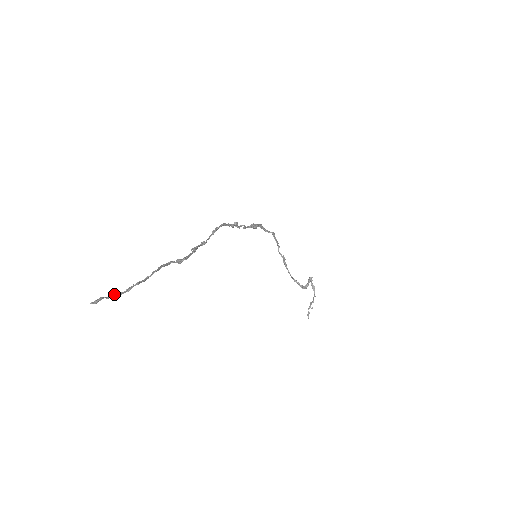
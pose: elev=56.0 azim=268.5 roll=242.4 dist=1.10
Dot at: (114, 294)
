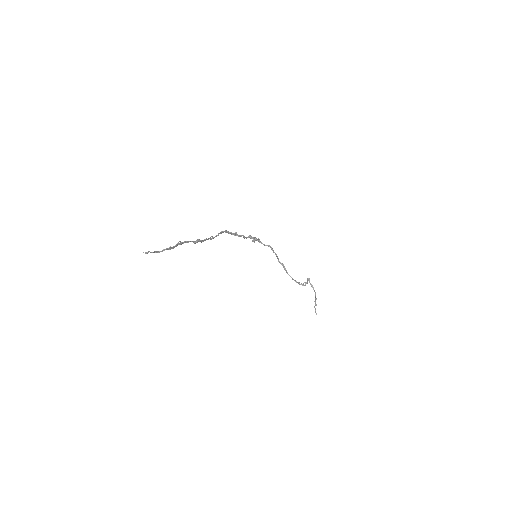
Dot at: (156, 251)
